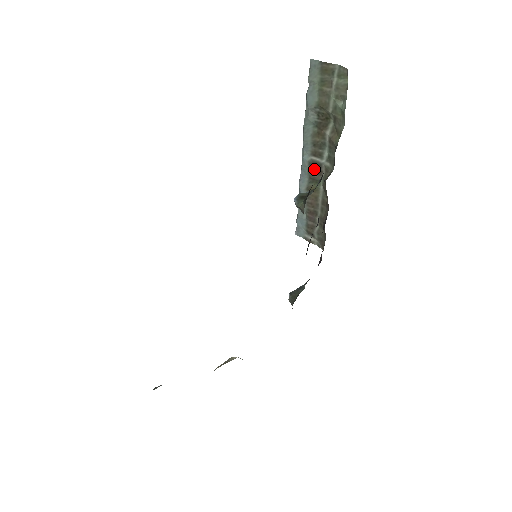
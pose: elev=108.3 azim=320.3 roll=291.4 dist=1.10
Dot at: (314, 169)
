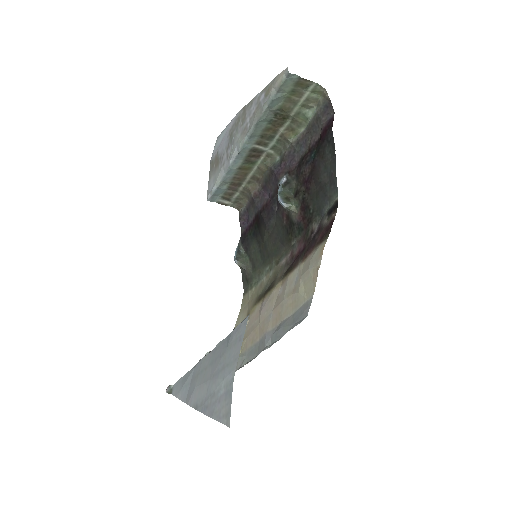
Dot at: (253, 154)
